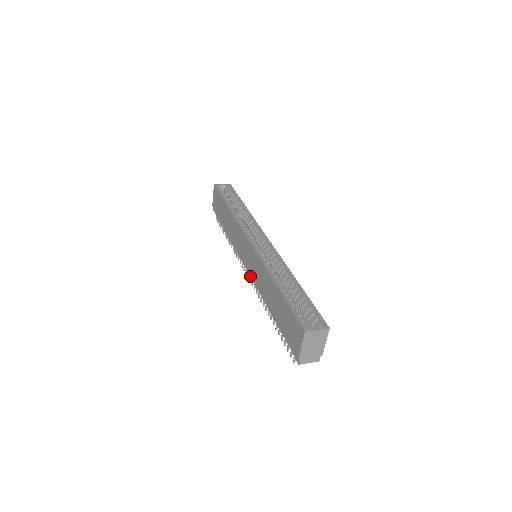
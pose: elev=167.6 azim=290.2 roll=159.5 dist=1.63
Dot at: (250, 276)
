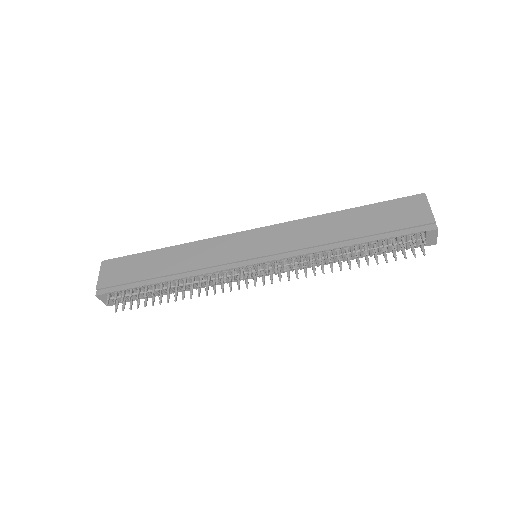
Dot at: (272, 260)
